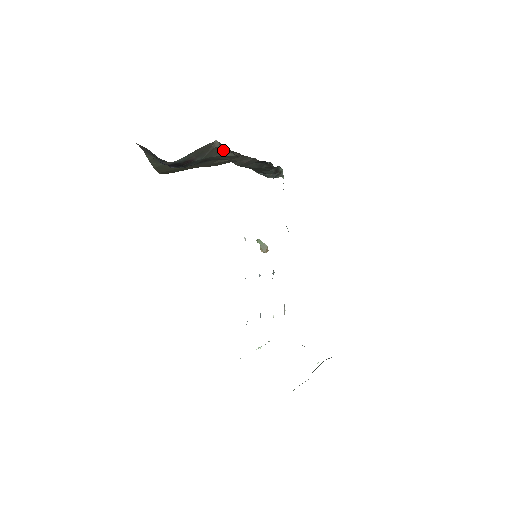
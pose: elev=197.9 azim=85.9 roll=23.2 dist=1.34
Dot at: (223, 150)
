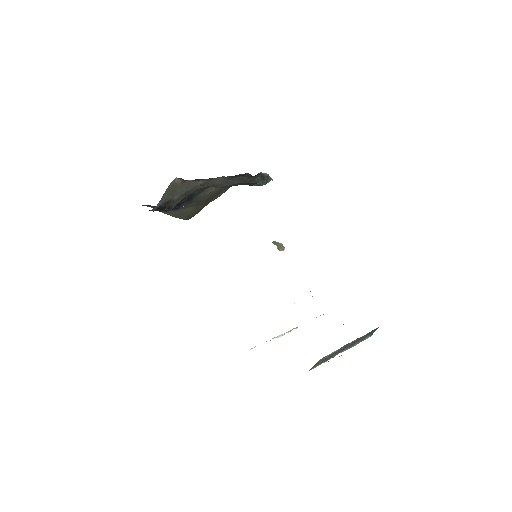
Dot at: (191, 182)
